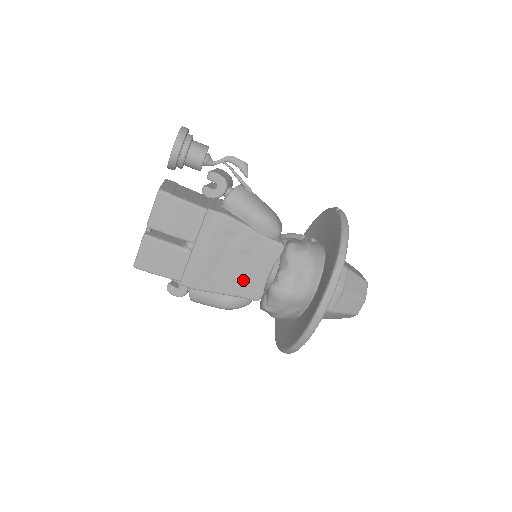
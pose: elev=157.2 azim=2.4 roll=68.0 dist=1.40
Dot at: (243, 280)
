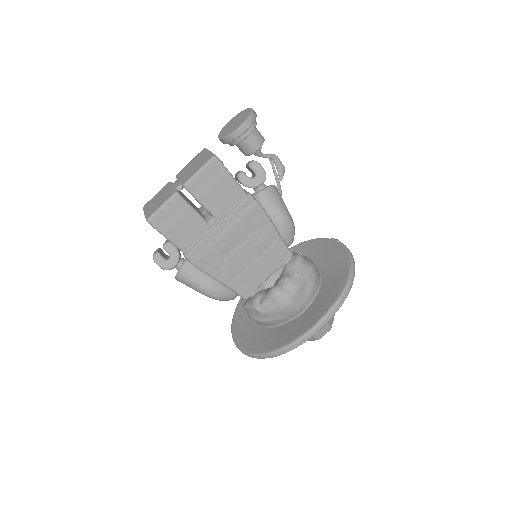
Dot at: (244, 274)
